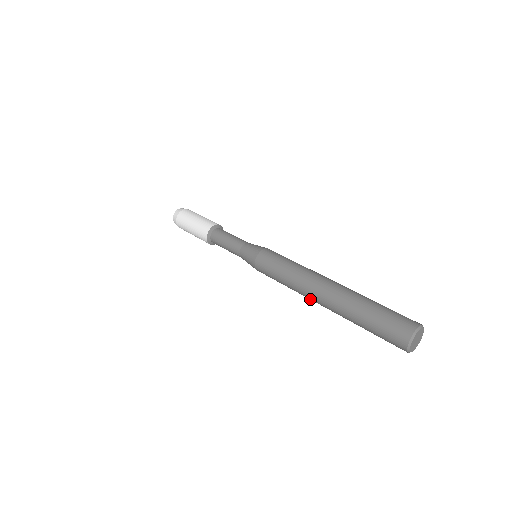
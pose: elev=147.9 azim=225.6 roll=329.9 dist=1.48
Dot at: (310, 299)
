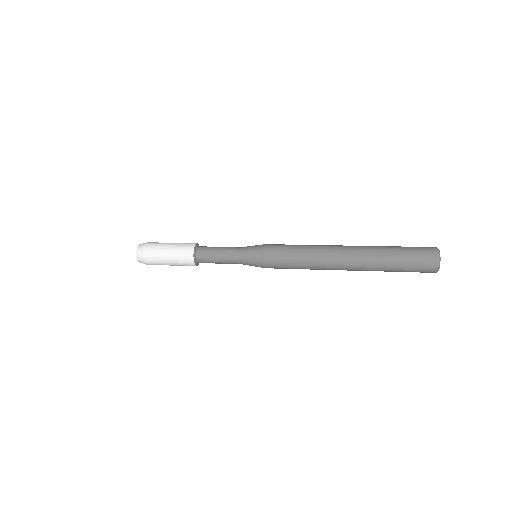
Dot at: (333, 264)
